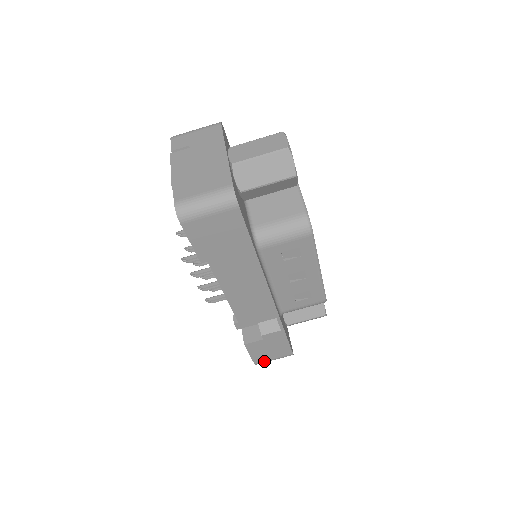
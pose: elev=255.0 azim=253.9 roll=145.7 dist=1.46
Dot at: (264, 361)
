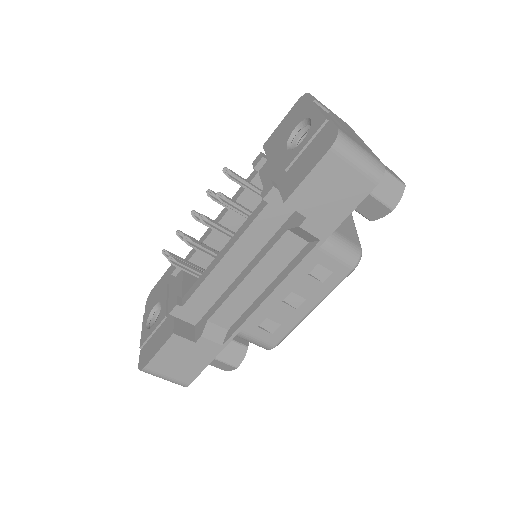
Dot at: (156, 372)
